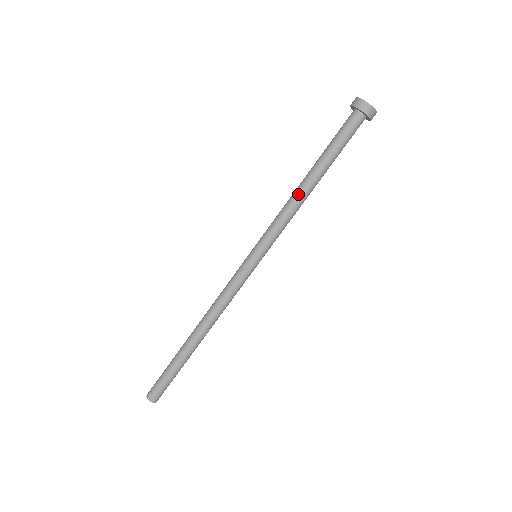
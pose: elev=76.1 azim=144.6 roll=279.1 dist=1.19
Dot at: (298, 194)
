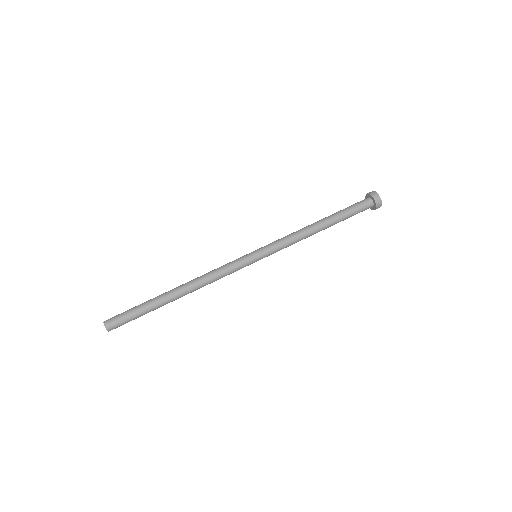
Dot at: (306, 227)
